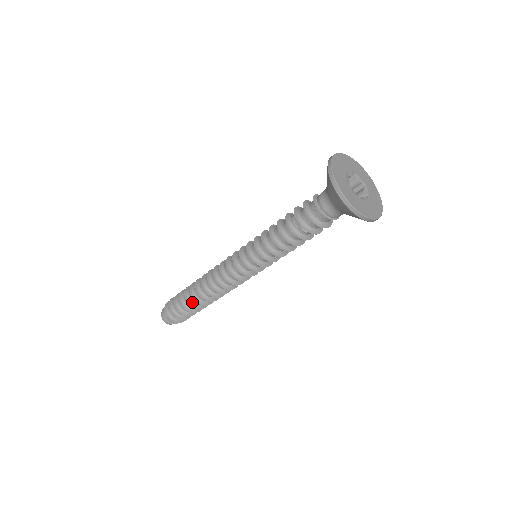
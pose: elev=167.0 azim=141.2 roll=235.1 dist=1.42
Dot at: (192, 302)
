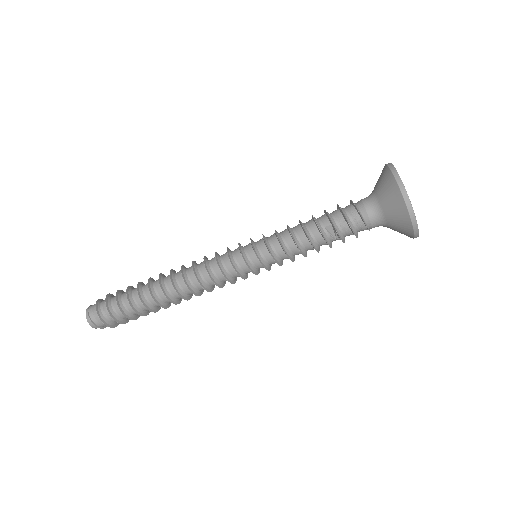
Dot at: (154, 308)
